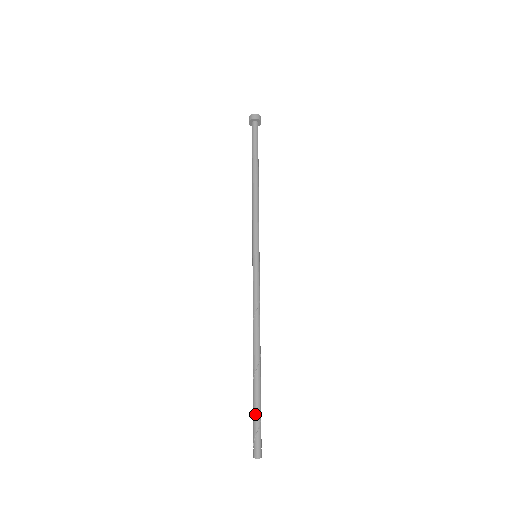
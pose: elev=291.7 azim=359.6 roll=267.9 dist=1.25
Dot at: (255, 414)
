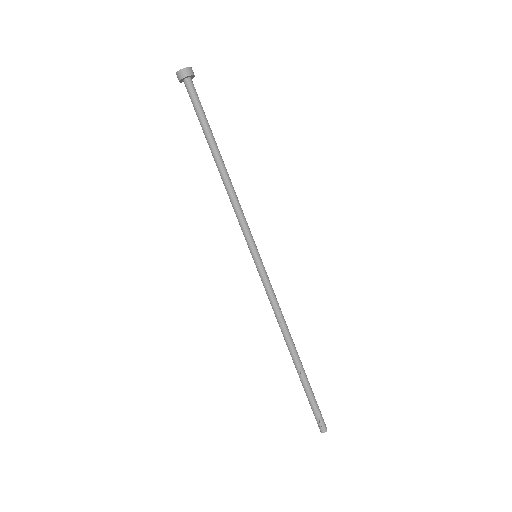
Dot at: (313, 401)
